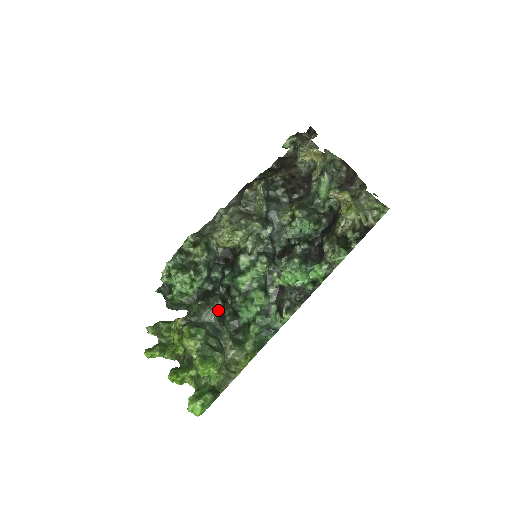
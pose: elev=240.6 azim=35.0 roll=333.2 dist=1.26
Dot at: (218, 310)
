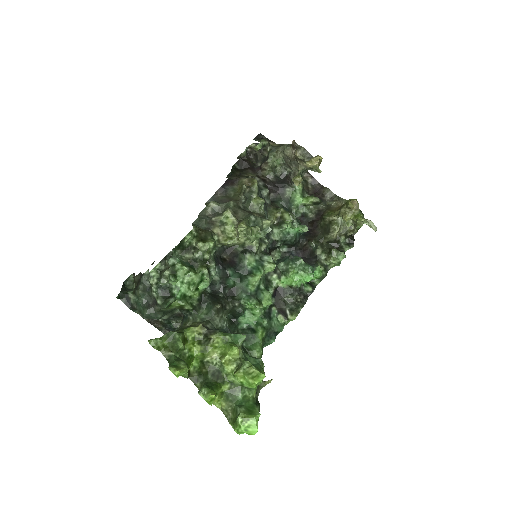
Dot at: occluded
